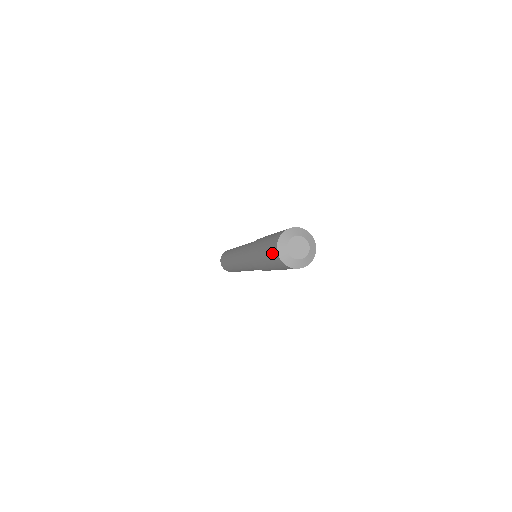
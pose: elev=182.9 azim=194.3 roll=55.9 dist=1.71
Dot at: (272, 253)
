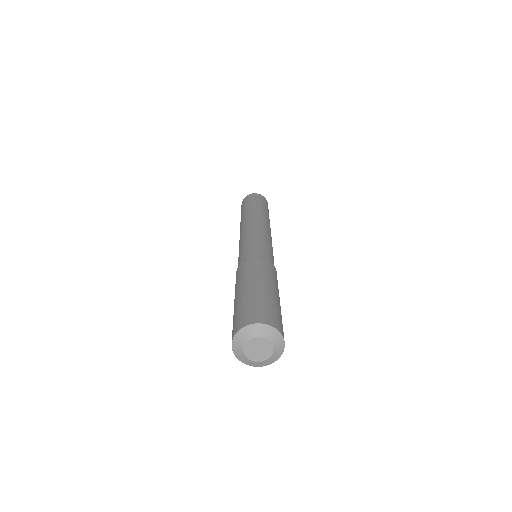
Dot at: (239, 318)
